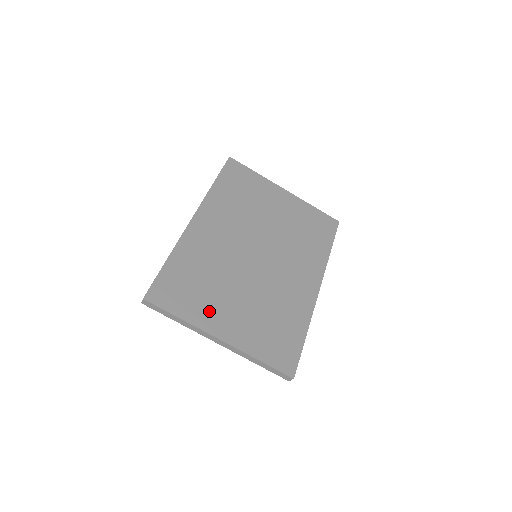
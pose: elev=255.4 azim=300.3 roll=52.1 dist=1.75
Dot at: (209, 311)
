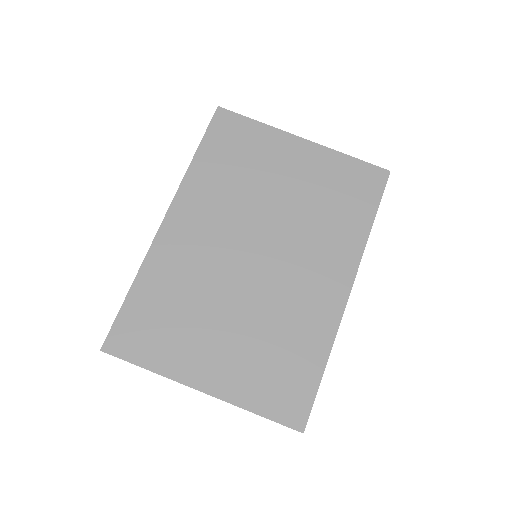
Dot at: (186, 353)
